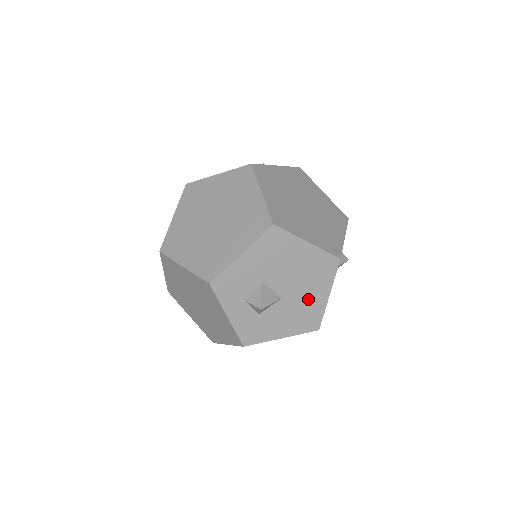
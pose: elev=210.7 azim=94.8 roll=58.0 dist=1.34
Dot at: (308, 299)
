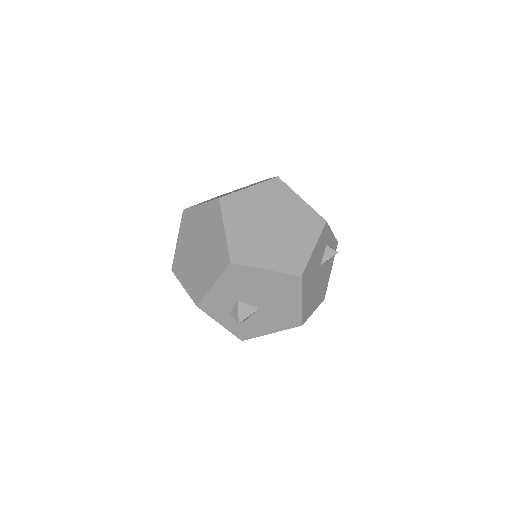
Dot at: (283, 307)
